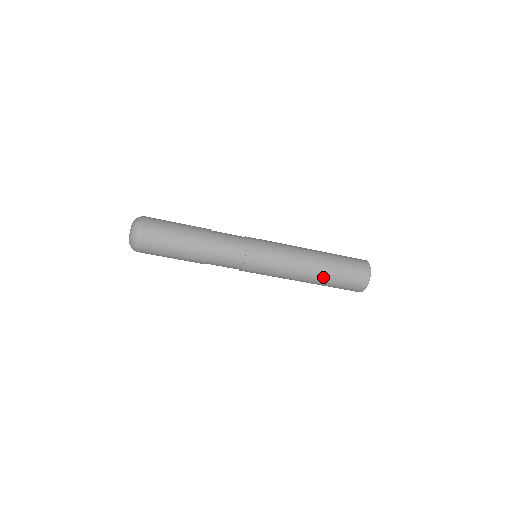
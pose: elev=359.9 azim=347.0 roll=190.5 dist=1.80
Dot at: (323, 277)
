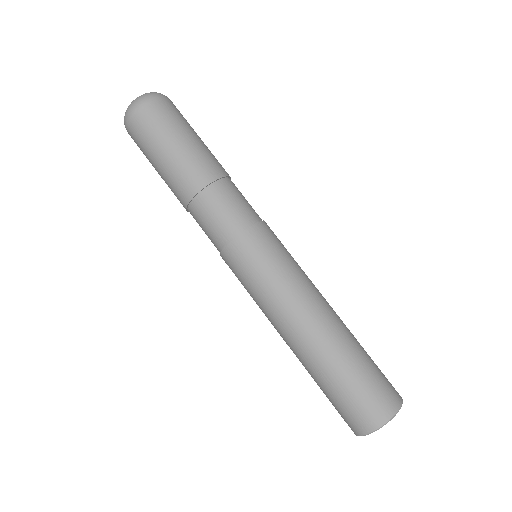
Dot at: (341, 339)
